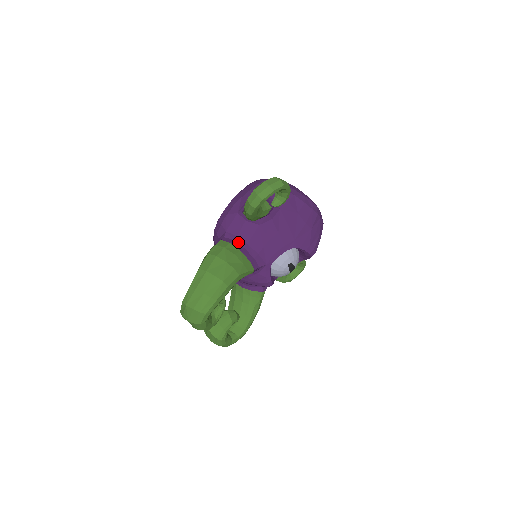
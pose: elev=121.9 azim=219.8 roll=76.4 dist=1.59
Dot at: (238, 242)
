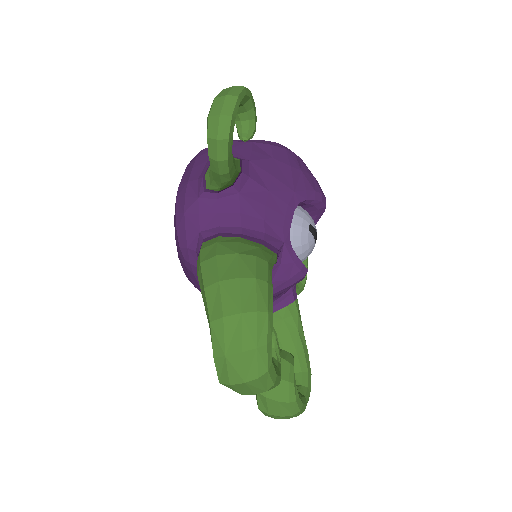
Dot at: (227, 232)
